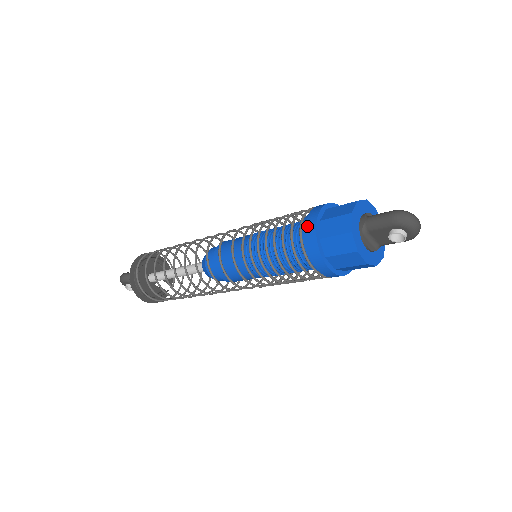
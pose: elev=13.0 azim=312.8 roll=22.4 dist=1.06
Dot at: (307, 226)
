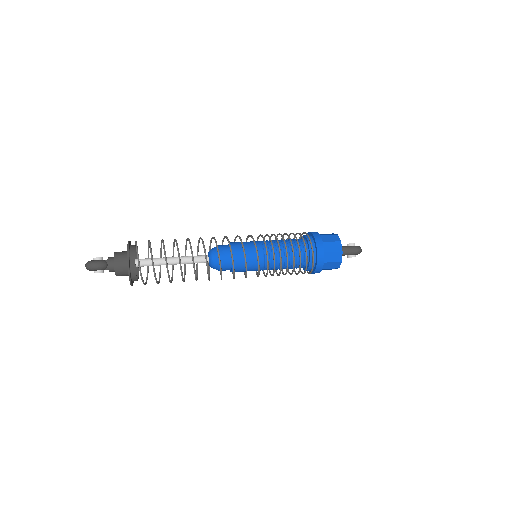
Dot at: (318, 257)
